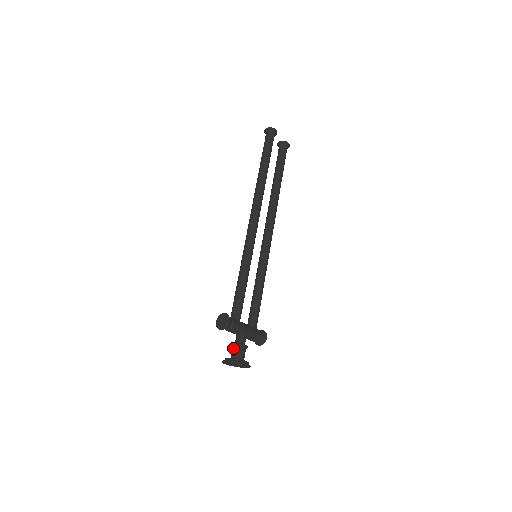
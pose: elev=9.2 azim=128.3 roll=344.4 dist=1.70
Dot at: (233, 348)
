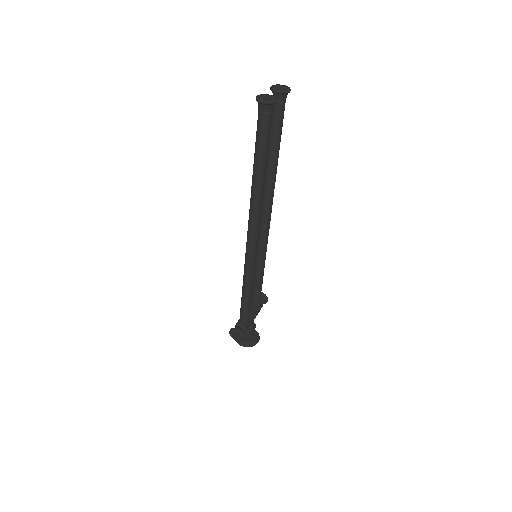
Dot at: occluded
